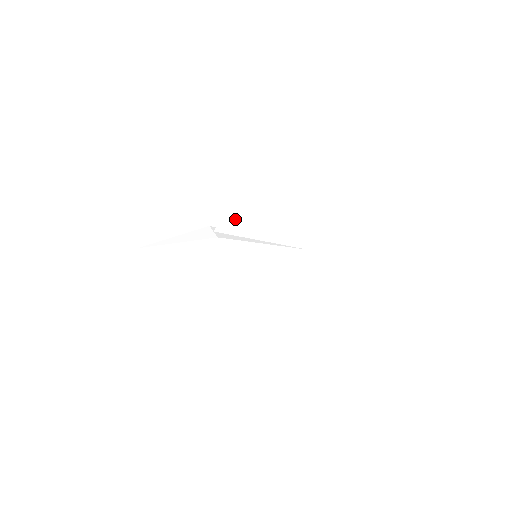
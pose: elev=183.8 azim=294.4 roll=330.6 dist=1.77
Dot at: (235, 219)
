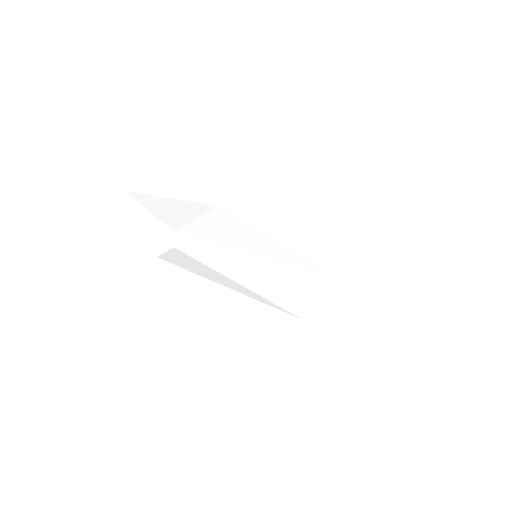
Dot at: occluded
